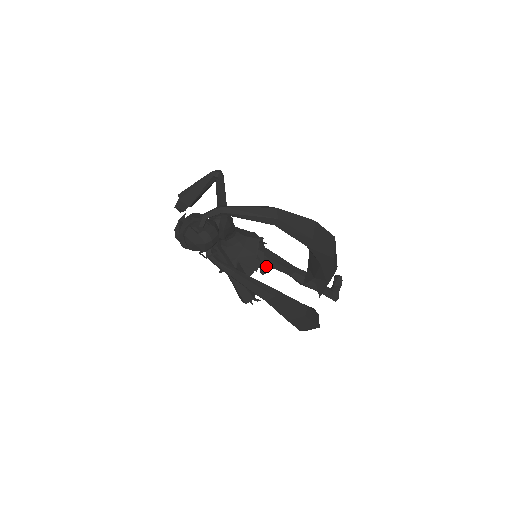
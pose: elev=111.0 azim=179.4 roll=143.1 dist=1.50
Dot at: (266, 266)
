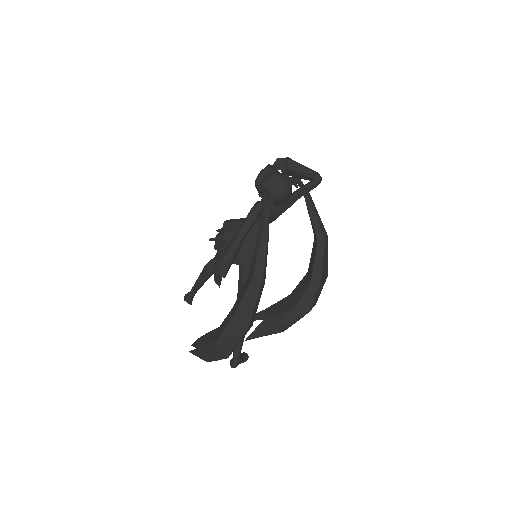
Dot at: occluded
